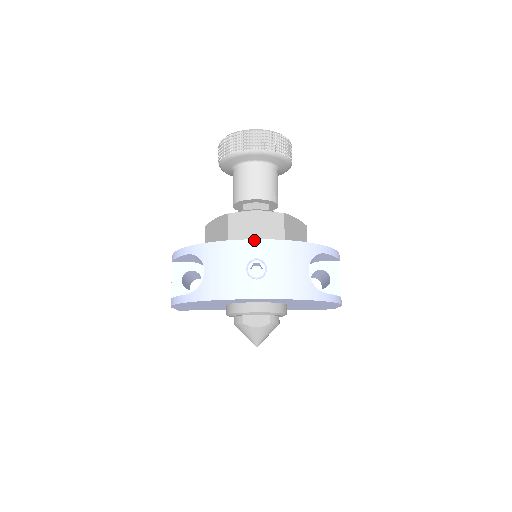
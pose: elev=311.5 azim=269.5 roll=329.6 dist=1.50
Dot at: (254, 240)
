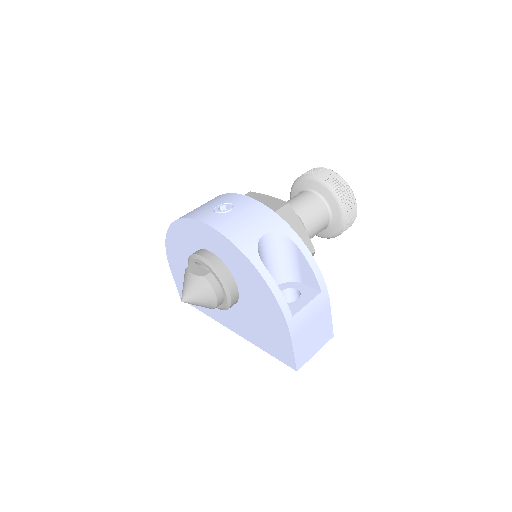
Dot at: (243, 195)
